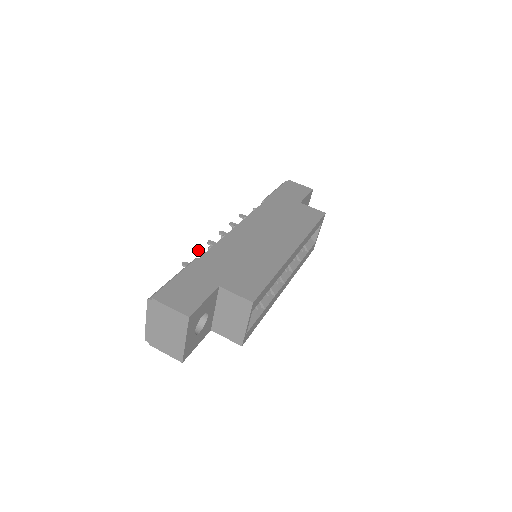
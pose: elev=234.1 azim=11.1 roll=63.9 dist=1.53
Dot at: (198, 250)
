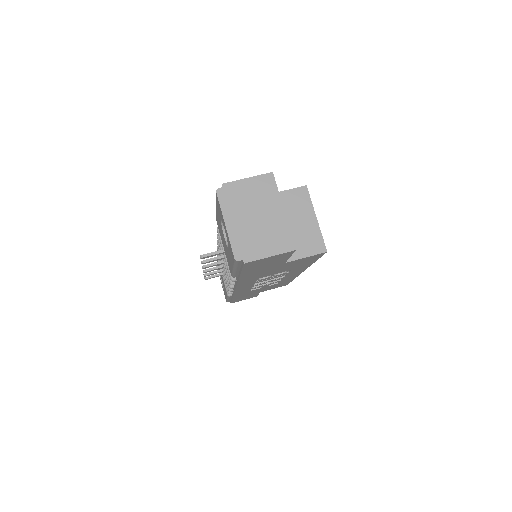
Dot at: (202, 261)
